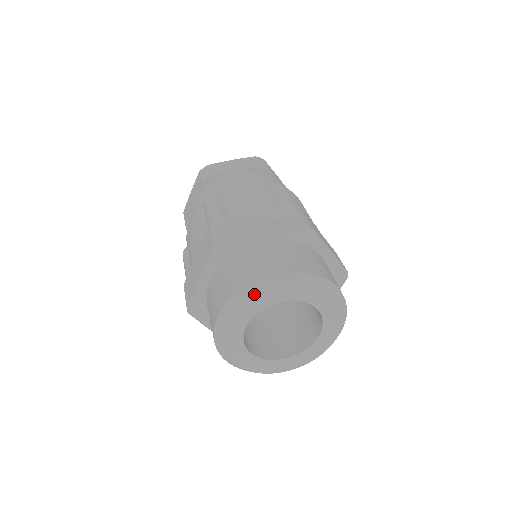
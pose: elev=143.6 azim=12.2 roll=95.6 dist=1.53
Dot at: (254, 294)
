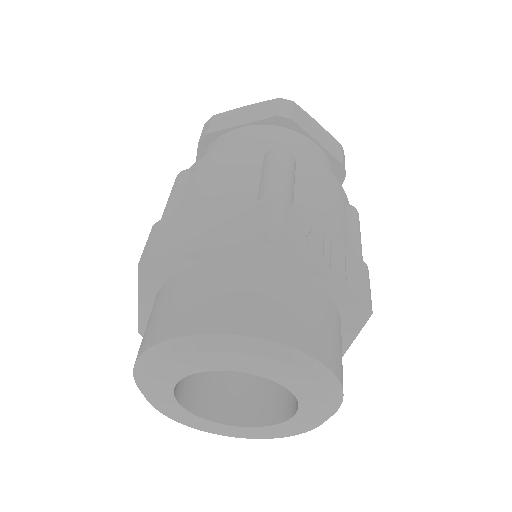
Dot at: (268, 357)
